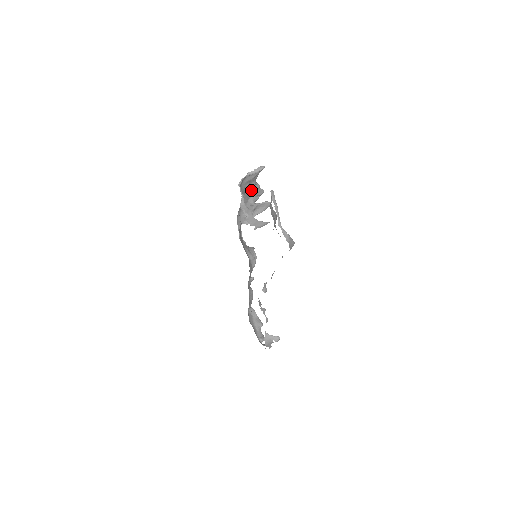
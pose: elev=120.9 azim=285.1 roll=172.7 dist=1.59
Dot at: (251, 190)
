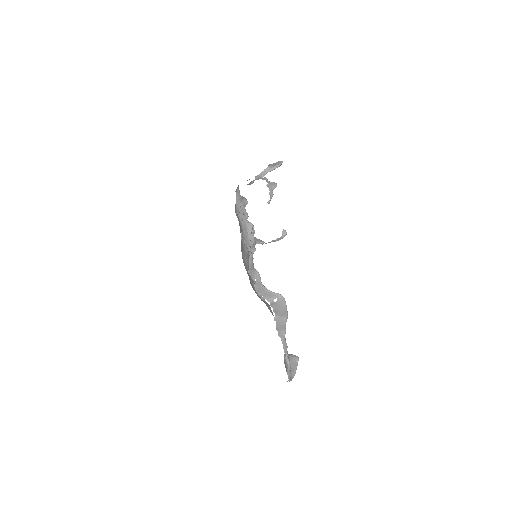
Dot at: occluded
